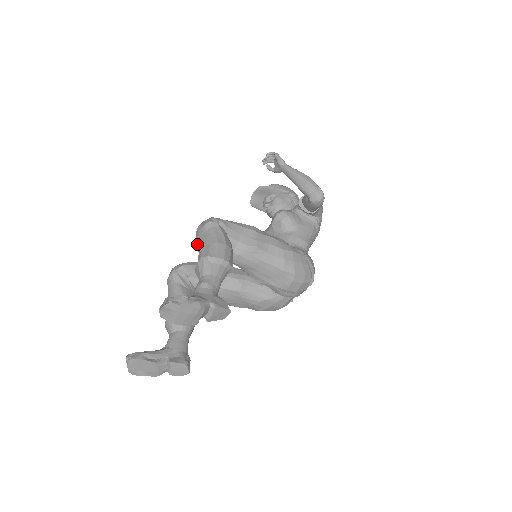
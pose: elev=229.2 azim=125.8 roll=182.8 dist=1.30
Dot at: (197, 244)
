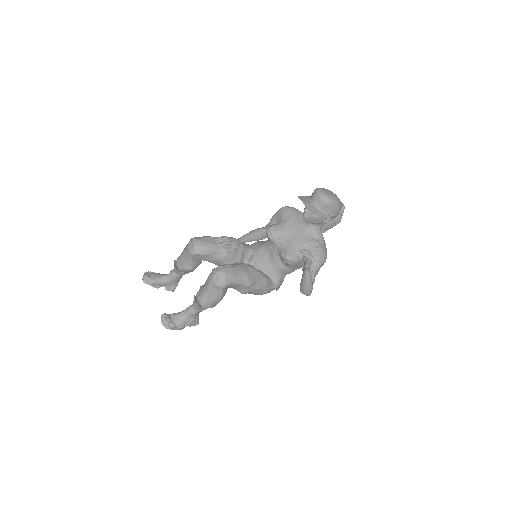
Dot at: (207, 282)
